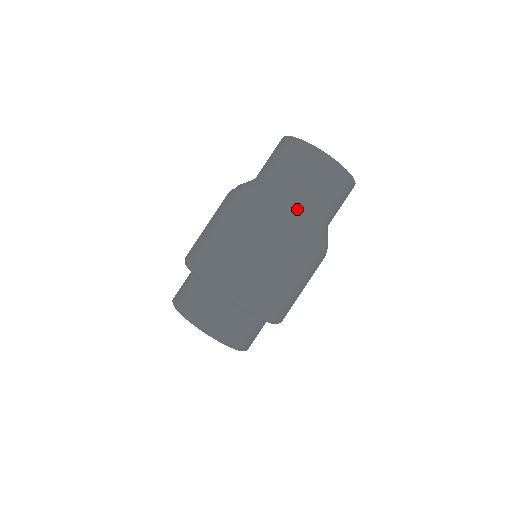
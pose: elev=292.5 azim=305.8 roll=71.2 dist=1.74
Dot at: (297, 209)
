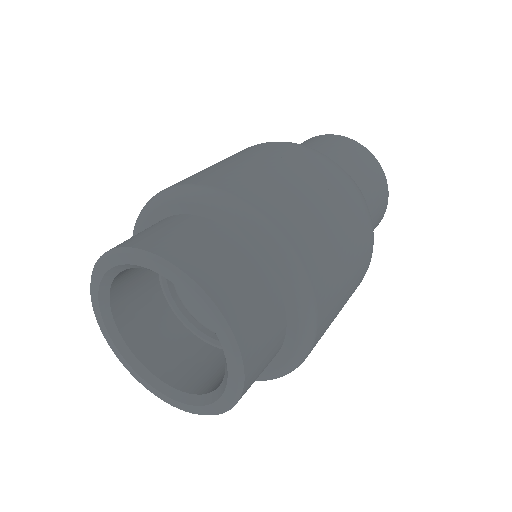
Dot at: occluded
